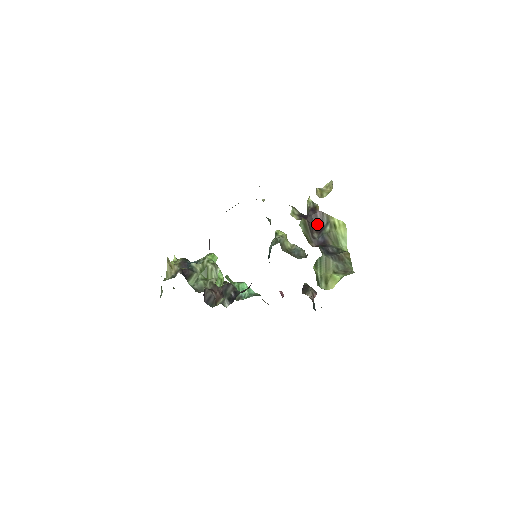
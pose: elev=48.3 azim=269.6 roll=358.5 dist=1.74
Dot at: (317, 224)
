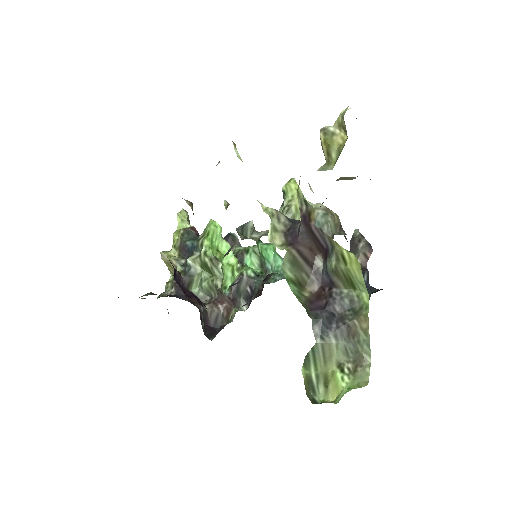
Dot at: (318, 243)
